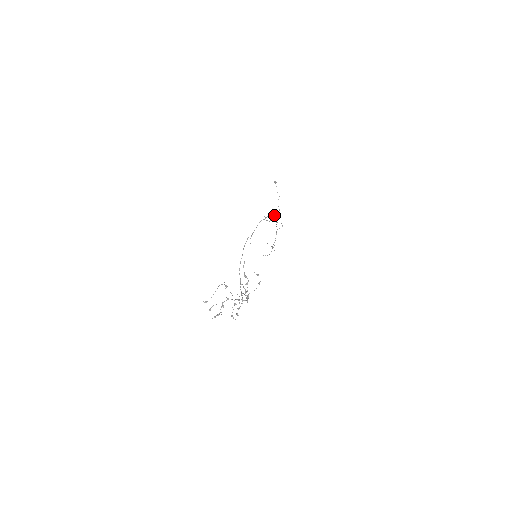
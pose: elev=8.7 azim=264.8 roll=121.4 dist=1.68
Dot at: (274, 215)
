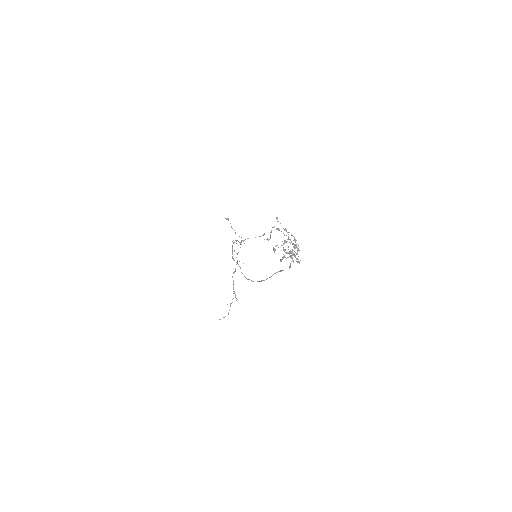
Dot at: (241, 242)
